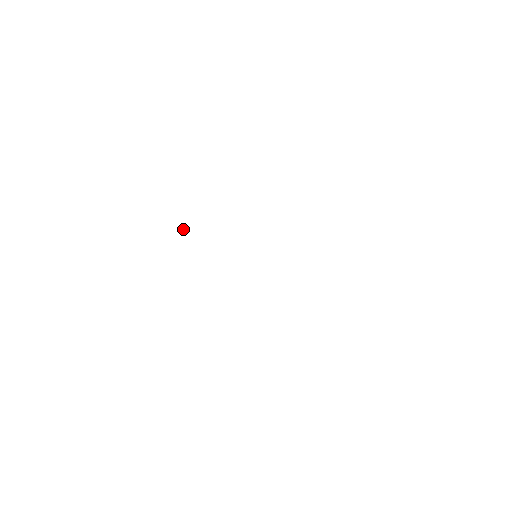
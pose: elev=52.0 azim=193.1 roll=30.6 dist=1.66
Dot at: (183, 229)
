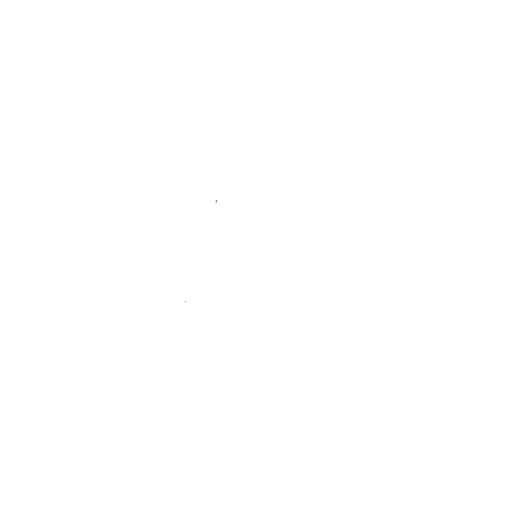
Dot at: (216, 201)
